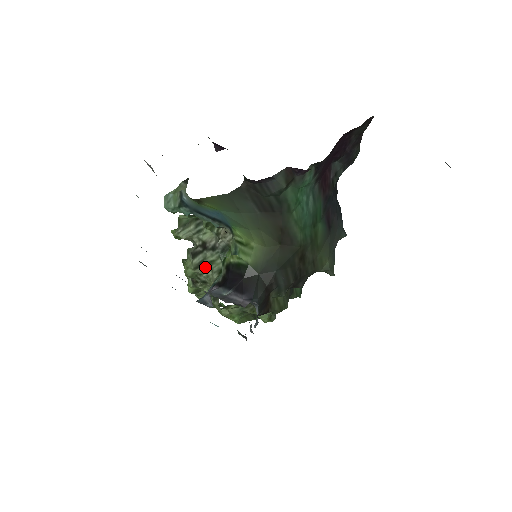
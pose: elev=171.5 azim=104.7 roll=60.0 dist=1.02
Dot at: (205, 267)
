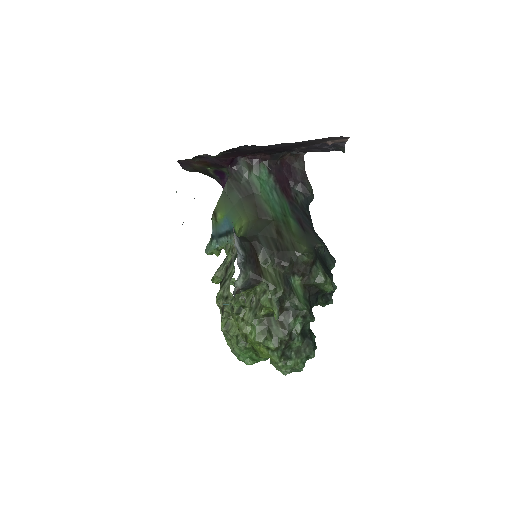
Dot at: (226, 282)
